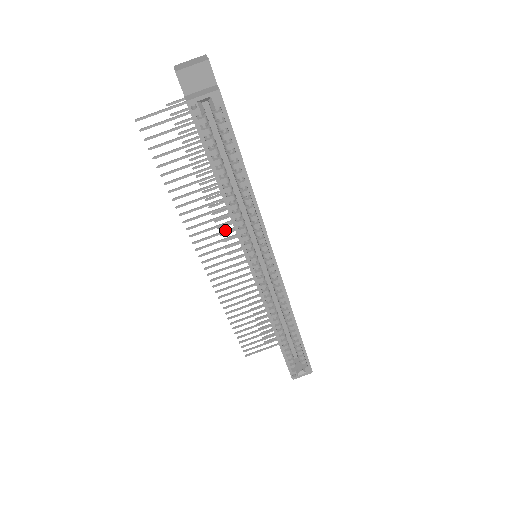
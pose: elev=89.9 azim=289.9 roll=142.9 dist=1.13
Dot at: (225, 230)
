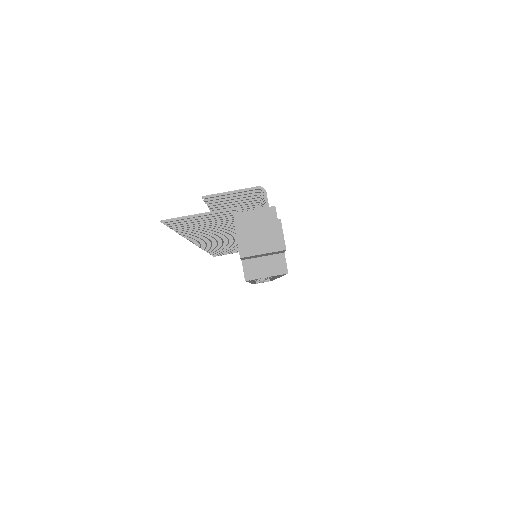
Dot at: occluded
